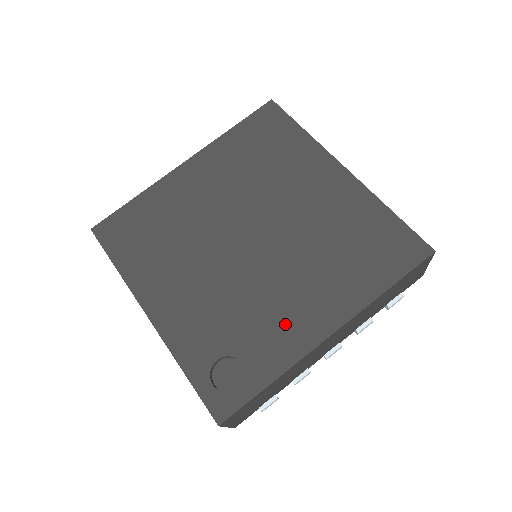
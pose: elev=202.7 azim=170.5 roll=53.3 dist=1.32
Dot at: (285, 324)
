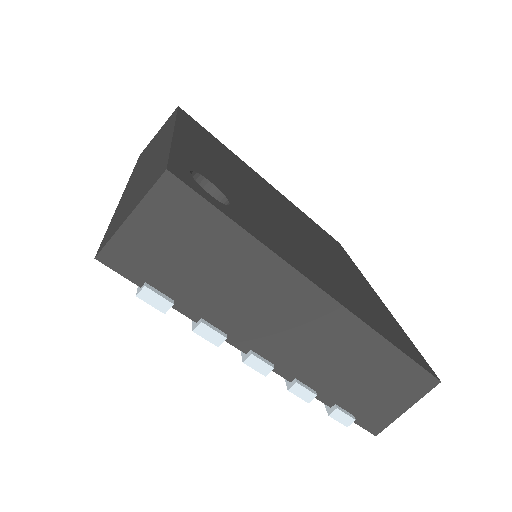
Dot at: (289, 248)
